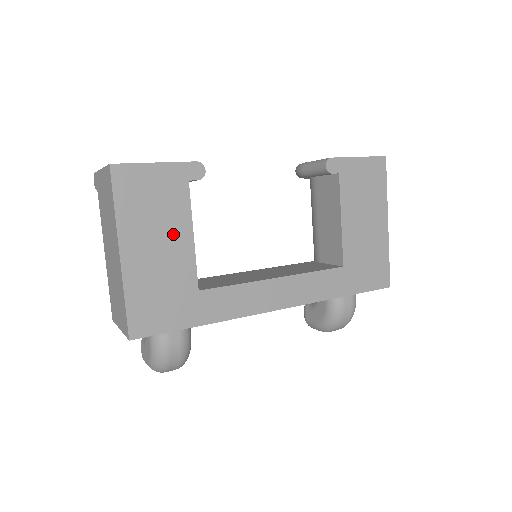
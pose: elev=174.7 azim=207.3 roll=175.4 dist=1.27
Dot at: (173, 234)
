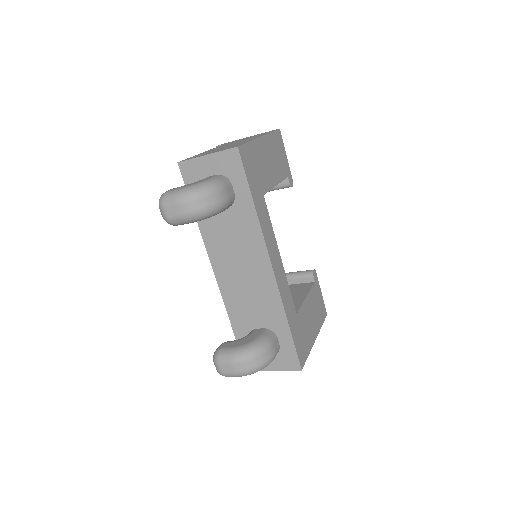
Dot at: (274, 171)
